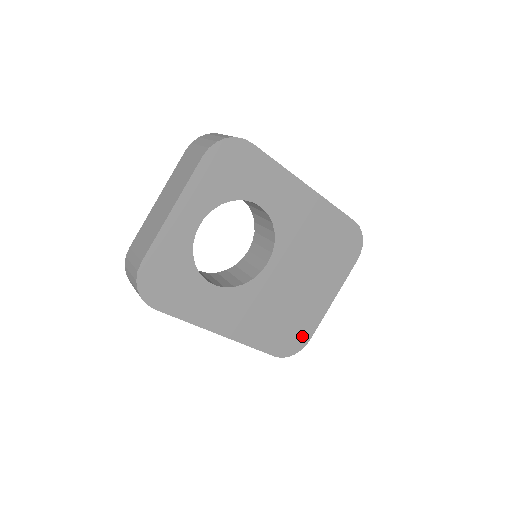
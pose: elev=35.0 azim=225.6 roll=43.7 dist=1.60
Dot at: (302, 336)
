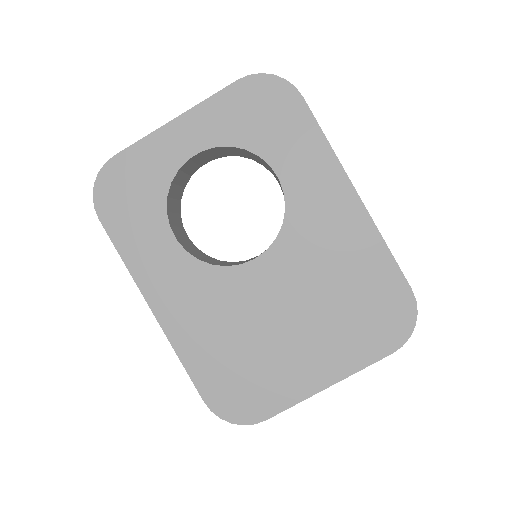
Dot at: (256, 404)
